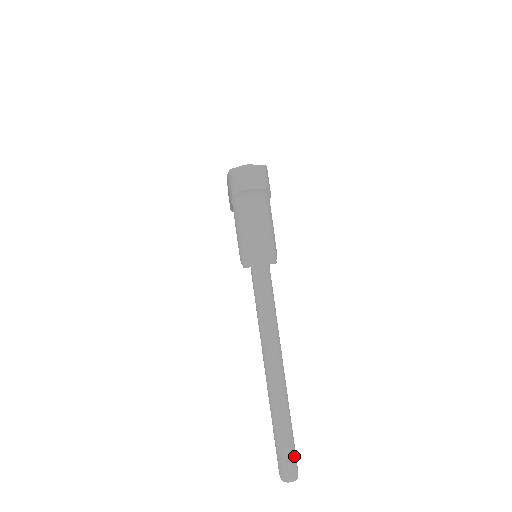
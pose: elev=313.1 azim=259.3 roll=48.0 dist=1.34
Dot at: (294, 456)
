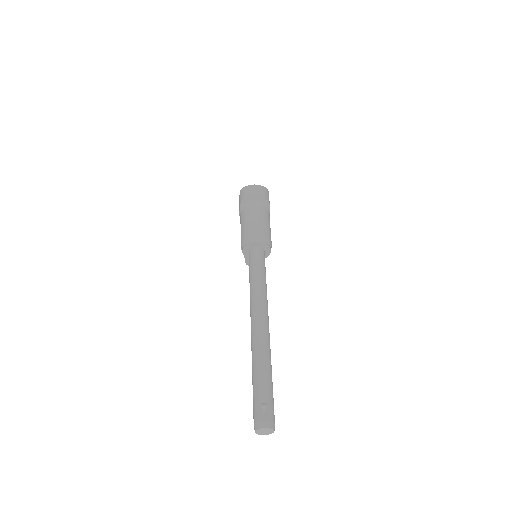
Dot at: (271, 403)
